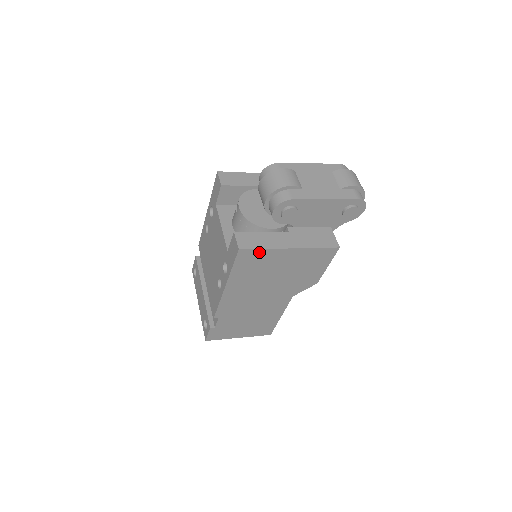
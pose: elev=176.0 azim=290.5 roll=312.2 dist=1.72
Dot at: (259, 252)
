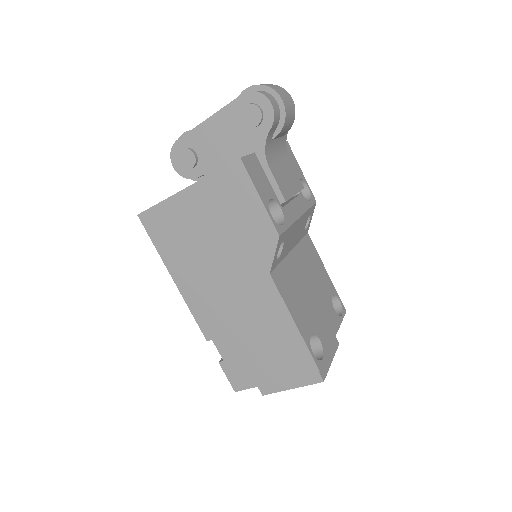
Dot at: (159, 210)
